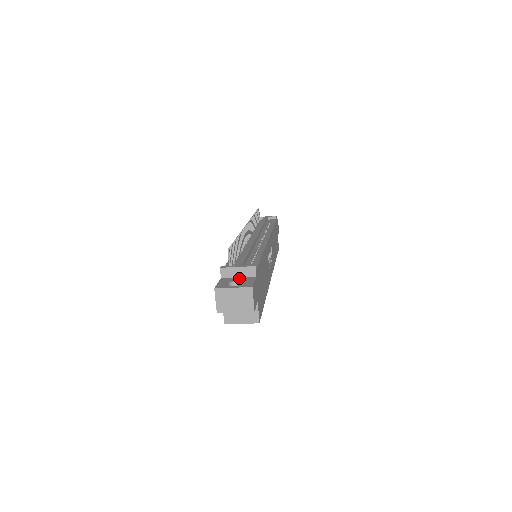
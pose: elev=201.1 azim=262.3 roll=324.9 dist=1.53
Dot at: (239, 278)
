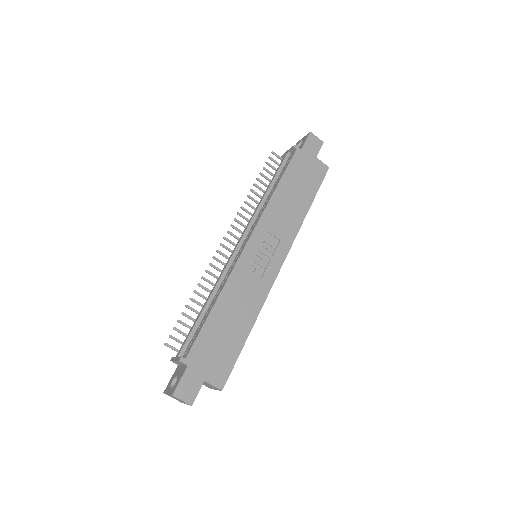
Dot at: (181, 369)
